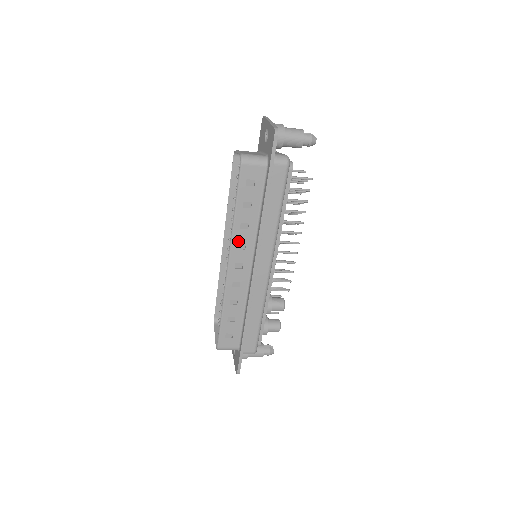
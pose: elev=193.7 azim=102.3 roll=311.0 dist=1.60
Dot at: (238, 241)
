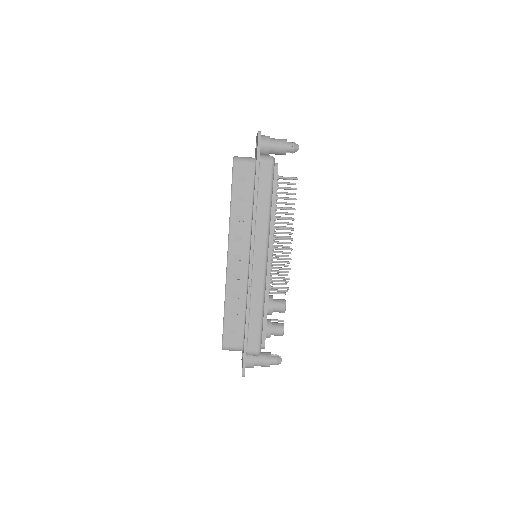
Dot at: (235, 233)
